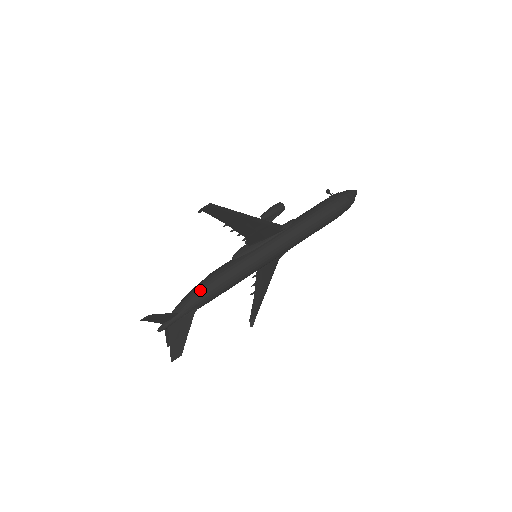
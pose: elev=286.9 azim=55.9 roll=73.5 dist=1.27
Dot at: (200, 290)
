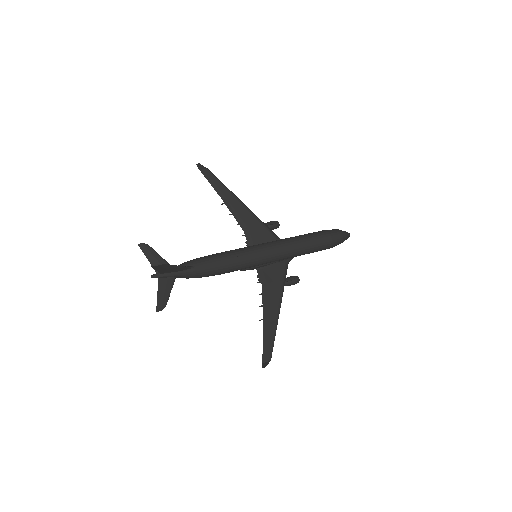
Dot at: (198, 258)
